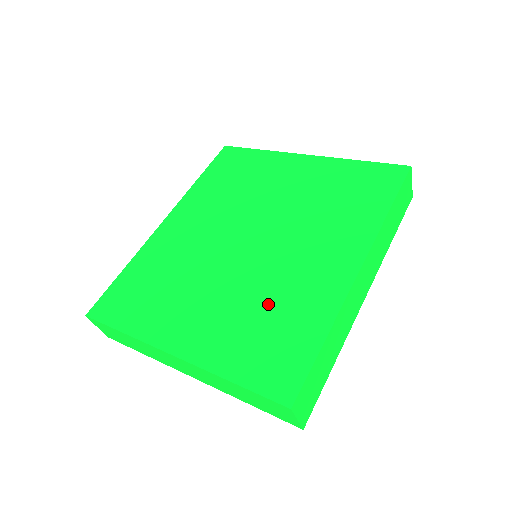
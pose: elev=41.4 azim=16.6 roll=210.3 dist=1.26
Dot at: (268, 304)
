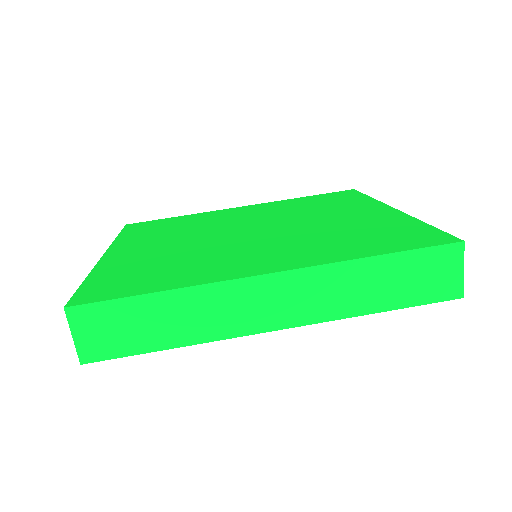
Dot at: (183, 260)
